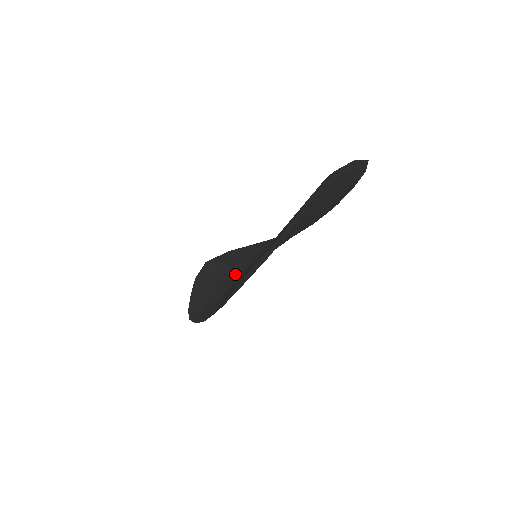
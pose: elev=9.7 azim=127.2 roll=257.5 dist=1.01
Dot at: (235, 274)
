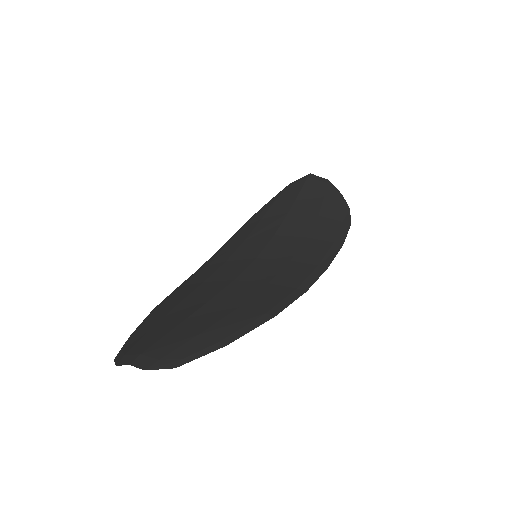
Dot at: (253, 245)
